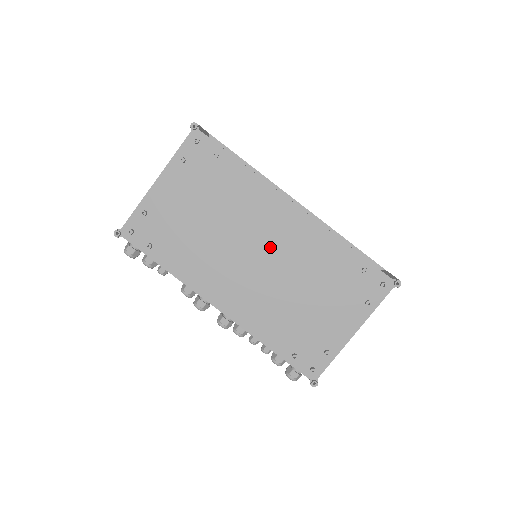
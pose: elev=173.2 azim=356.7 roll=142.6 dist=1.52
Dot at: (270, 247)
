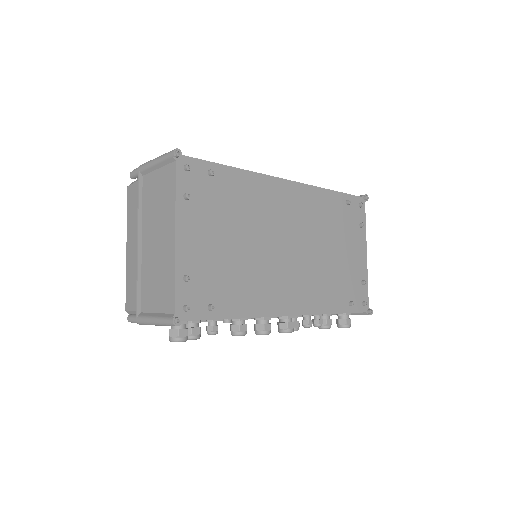
Dot at: (292, 229)
